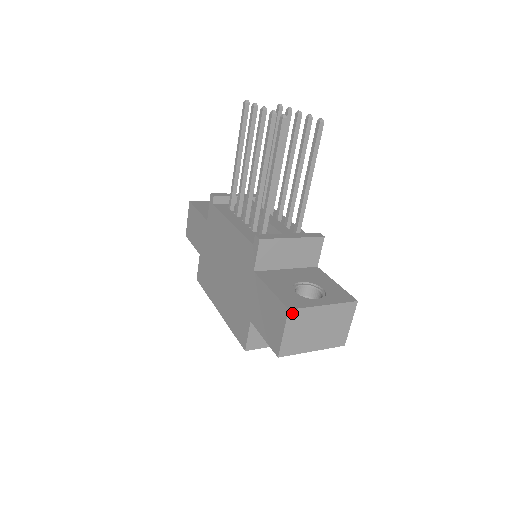
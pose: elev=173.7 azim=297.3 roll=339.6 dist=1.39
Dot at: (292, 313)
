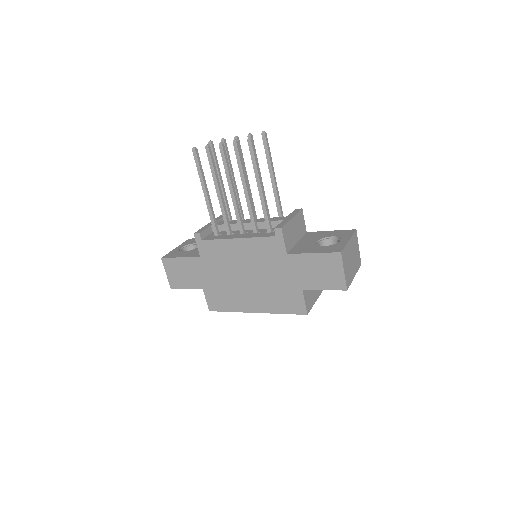
Dot at: (342, 254)
